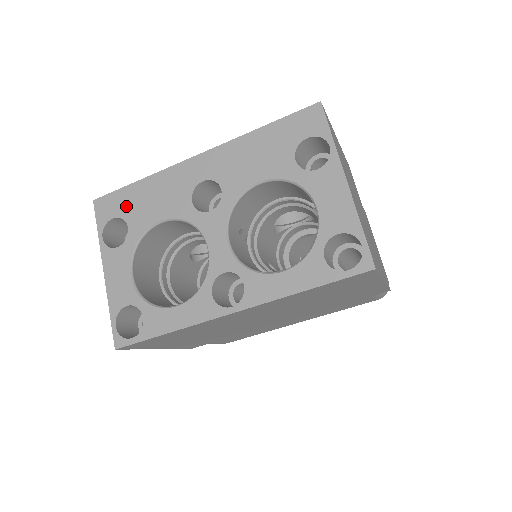
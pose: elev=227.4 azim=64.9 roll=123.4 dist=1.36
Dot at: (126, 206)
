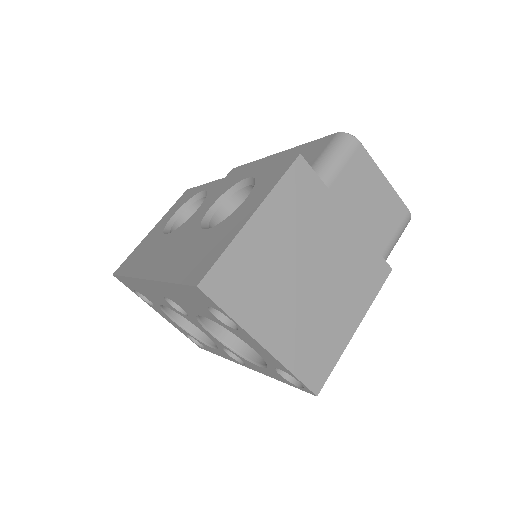
Dot at: (134, 288)
